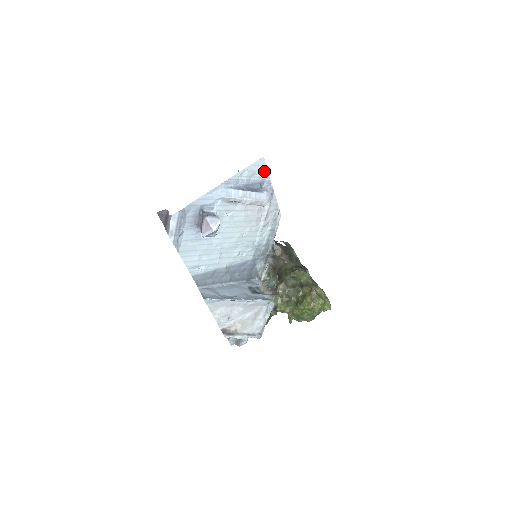
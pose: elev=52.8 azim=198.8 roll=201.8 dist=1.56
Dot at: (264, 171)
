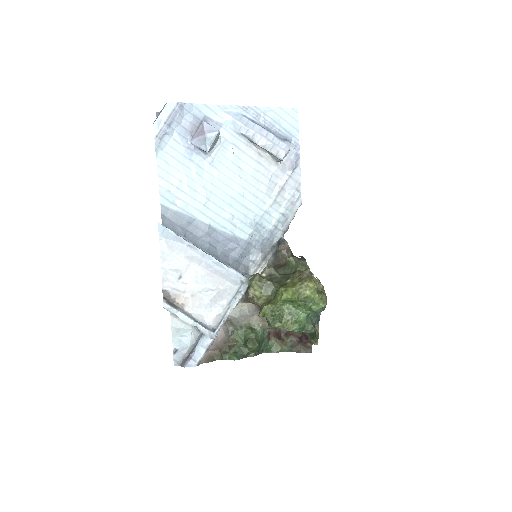
Dot at: (294, 127)
